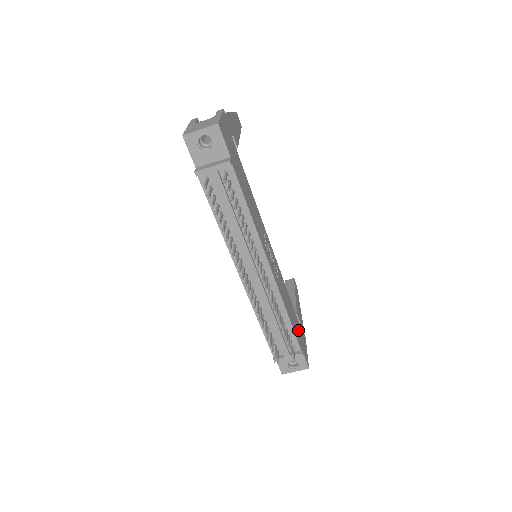
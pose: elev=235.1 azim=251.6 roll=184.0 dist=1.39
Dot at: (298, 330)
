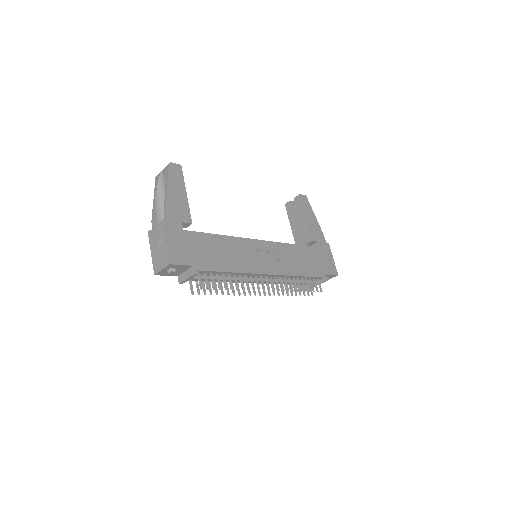
Dot at: (317, 260)
